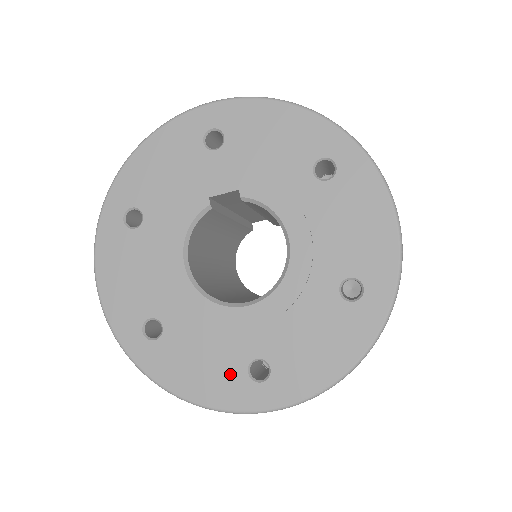
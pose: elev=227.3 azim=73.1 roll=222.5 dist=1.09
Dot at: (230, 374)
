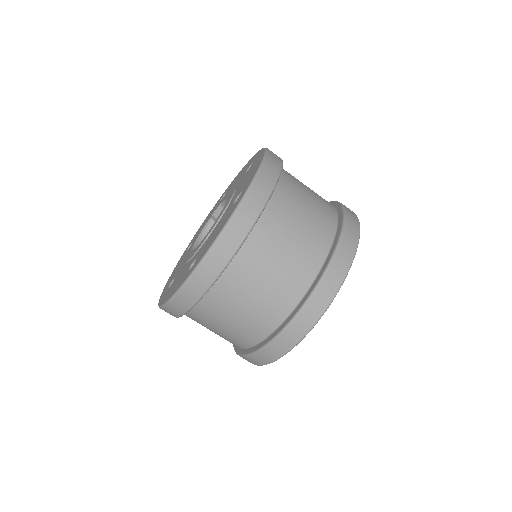
Dot at: occluded
